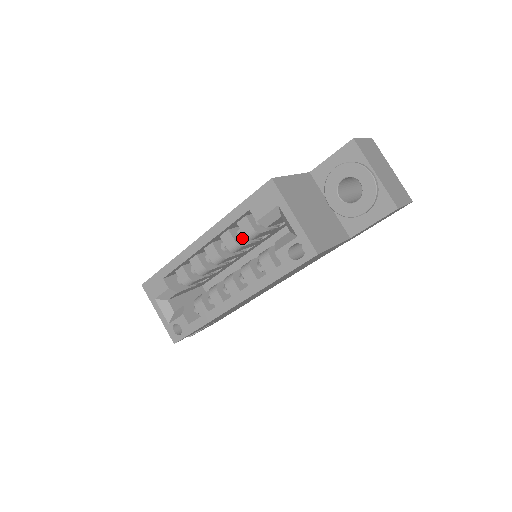
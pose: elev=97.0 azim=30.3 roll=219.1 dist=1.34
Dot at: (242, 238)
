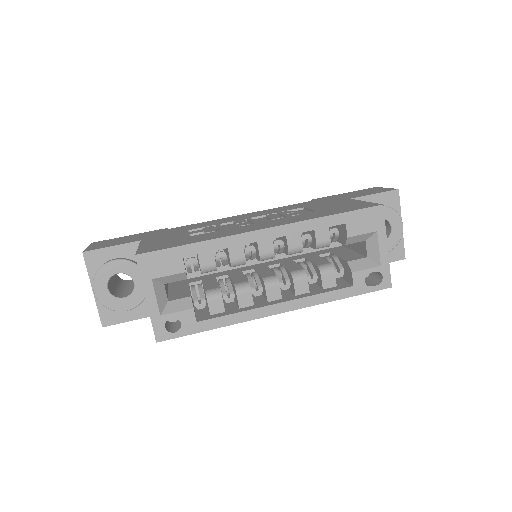
Dot at: (302, 243)
